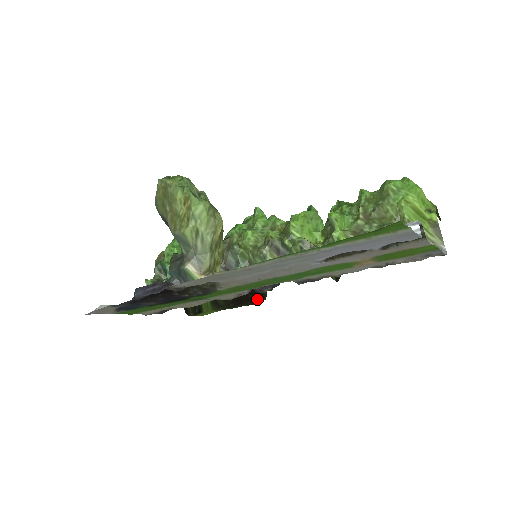
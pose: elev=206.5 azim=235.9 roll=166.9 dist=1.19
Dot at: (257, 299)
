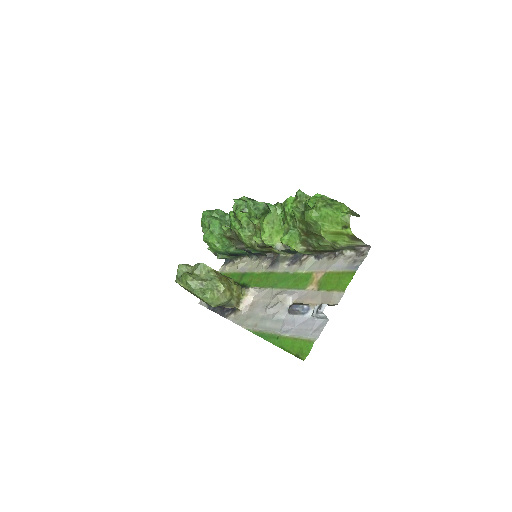
Dot at: occluded
